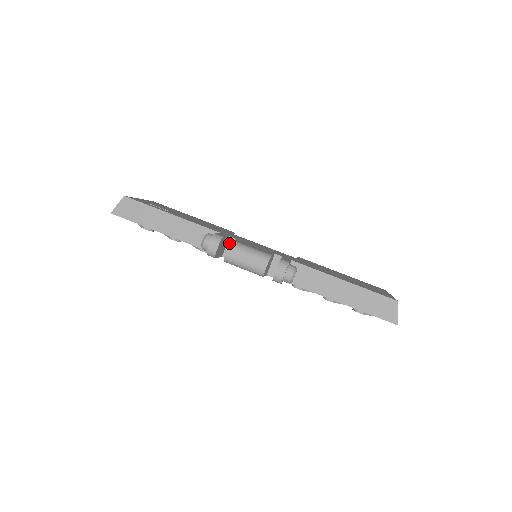
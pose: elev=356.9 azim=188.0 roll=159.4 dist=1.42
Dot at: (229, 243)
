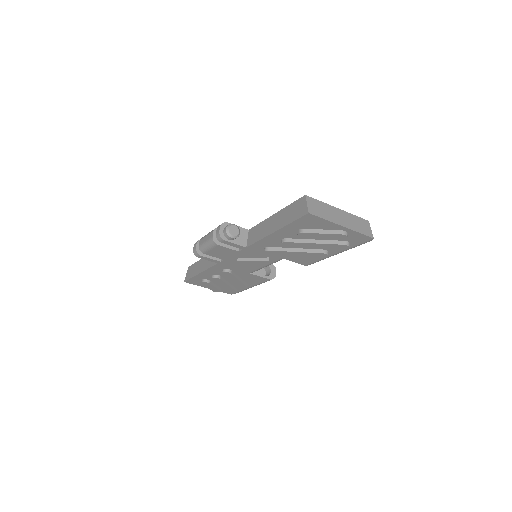
Dot at: occluded
